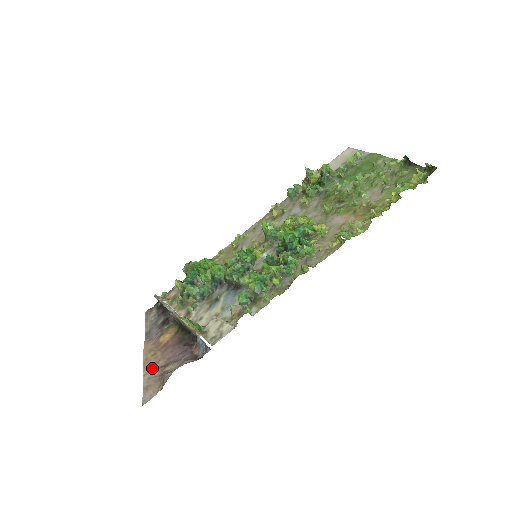
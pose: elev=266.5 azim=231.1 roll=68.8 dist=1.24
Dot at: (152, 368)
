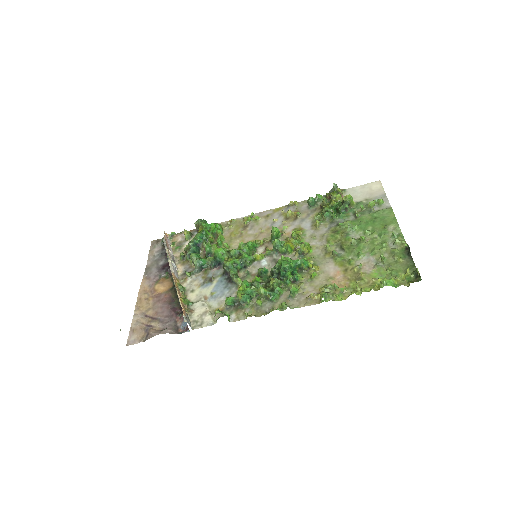
Dot at: (142, 313)
